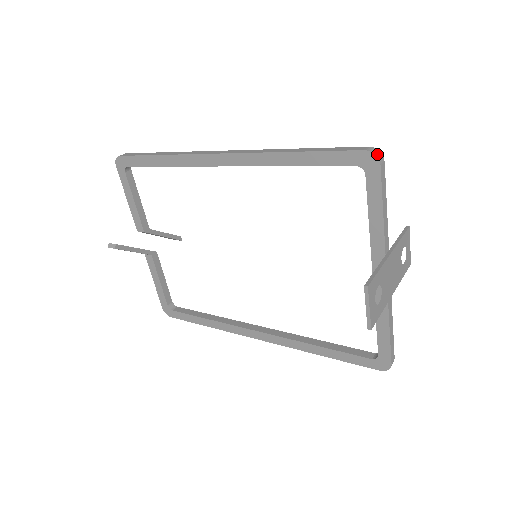
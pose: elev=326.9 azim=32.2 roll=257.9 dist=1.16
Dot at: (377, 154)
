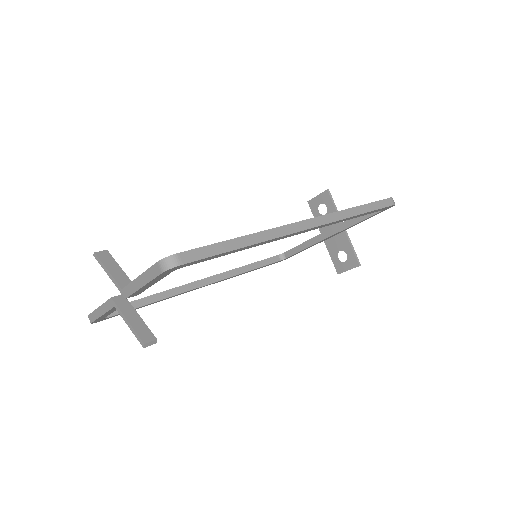
Dot at: (394, 203)
